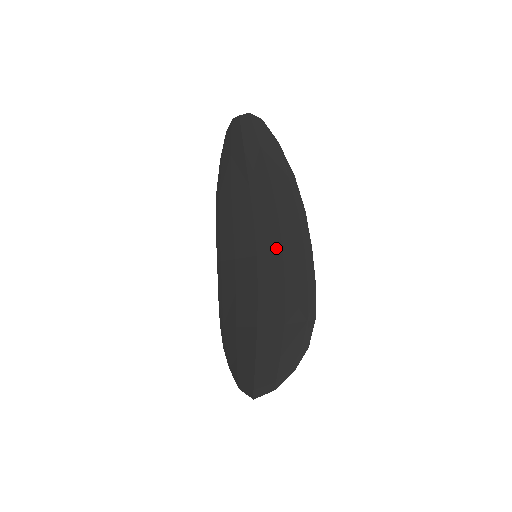
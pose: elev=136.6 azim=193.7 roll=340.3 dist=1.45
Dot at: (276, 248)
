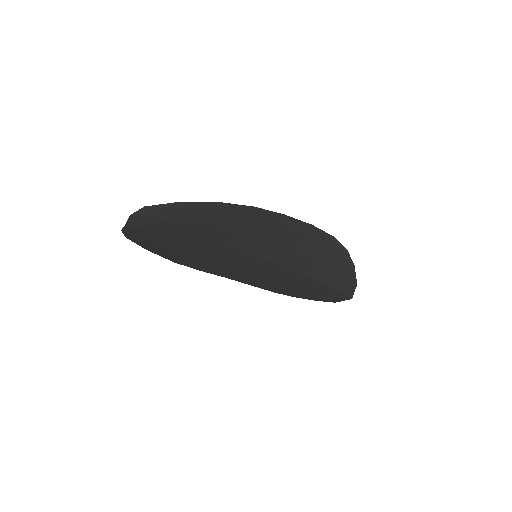
Dot at: (263, 240)
